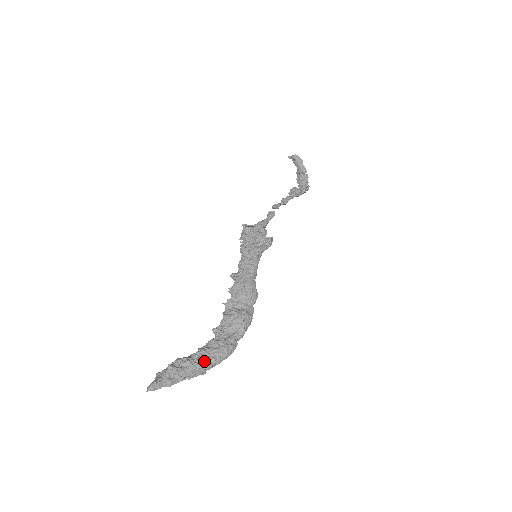
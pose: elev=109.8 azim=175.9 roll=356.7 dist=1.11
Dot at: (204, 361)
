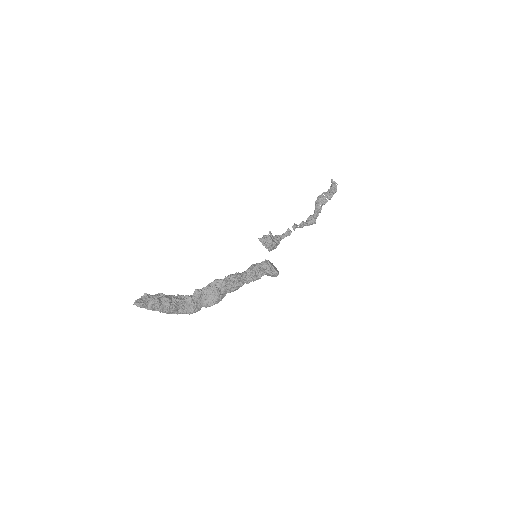
Dot at: (177, 309)
